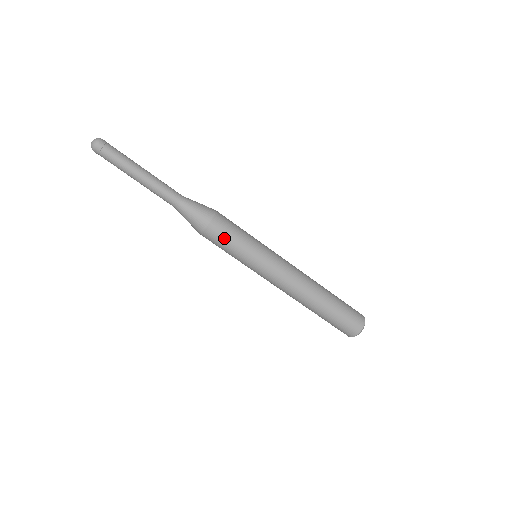
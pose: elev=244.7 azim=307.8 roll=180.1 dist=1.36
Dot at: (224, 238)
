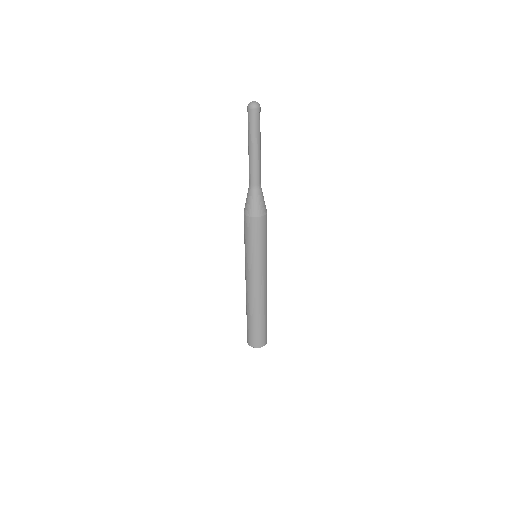
Dot at: (250, 232)
